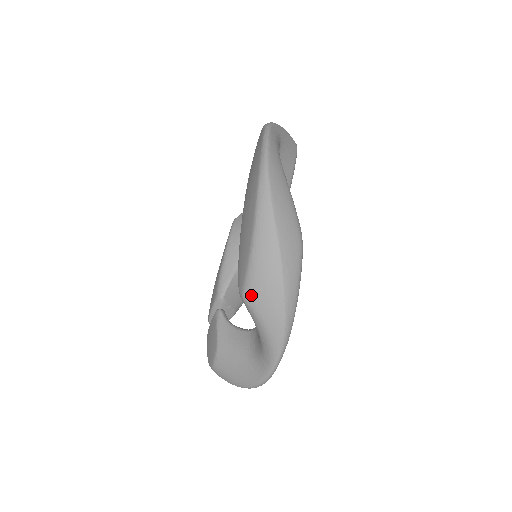
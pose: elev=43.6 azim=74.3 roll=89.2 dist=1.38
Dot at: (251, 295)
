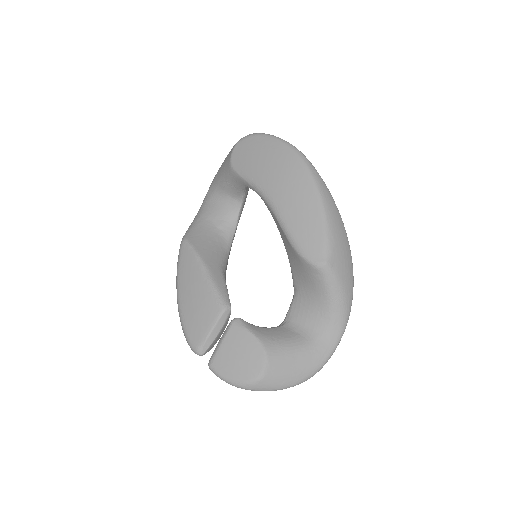
Dot at: (334, 260)
